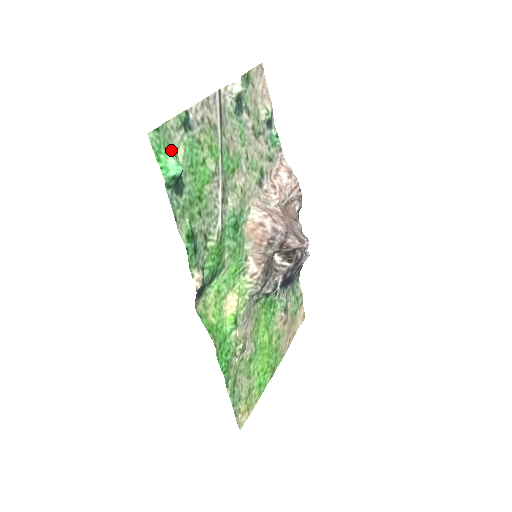
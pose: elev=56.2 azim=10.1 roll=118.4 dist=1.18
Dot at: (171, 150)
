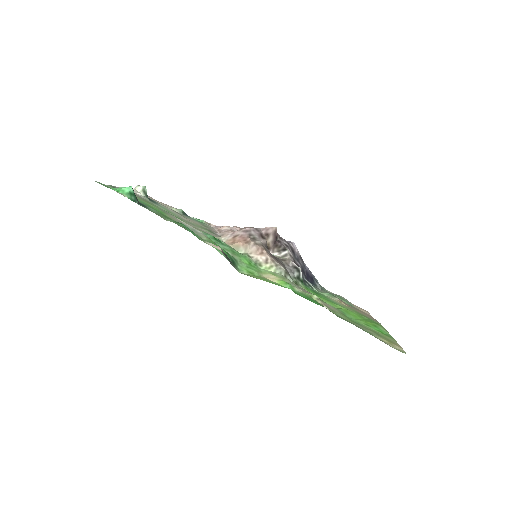
Dot at: occluded
